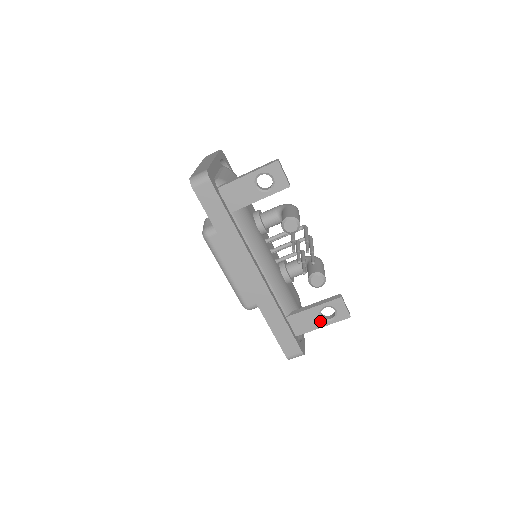
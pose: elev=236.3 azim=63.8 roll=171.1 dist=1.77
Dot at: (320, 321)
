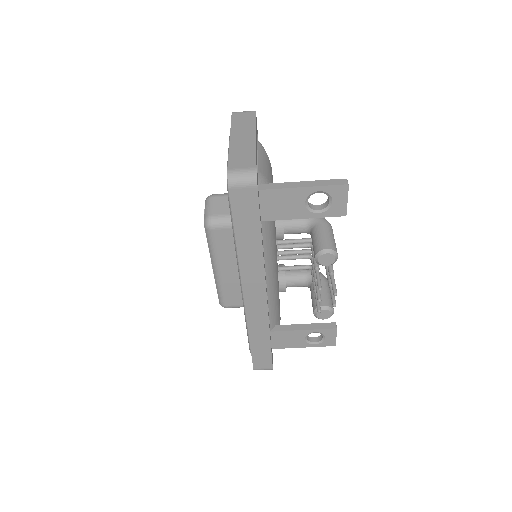
Dot at: (303, 342)
